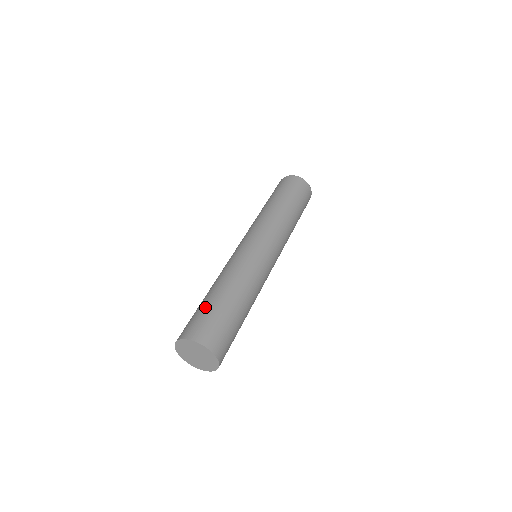
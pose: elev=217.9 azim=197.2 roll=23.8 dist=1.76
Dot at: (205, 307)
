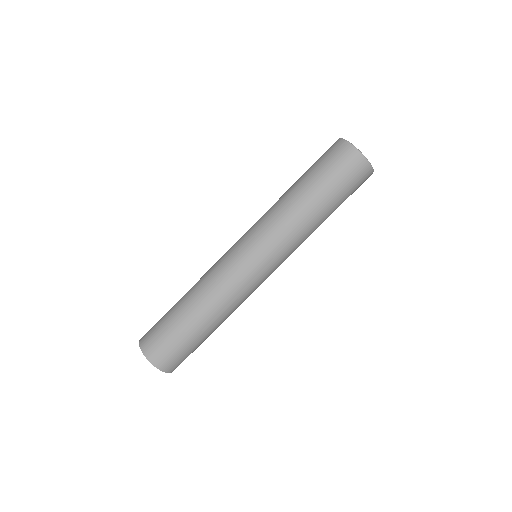
Dot at: (167, 319)
